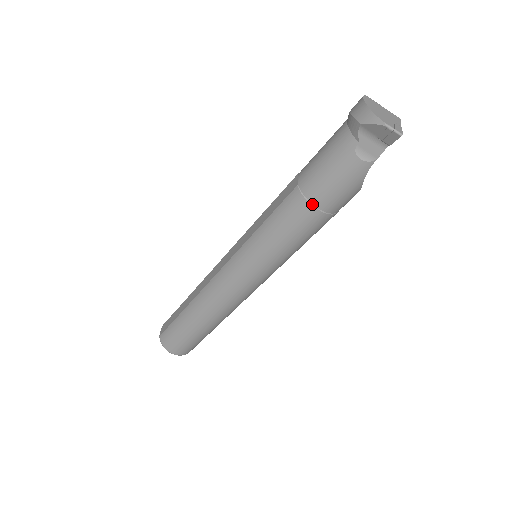
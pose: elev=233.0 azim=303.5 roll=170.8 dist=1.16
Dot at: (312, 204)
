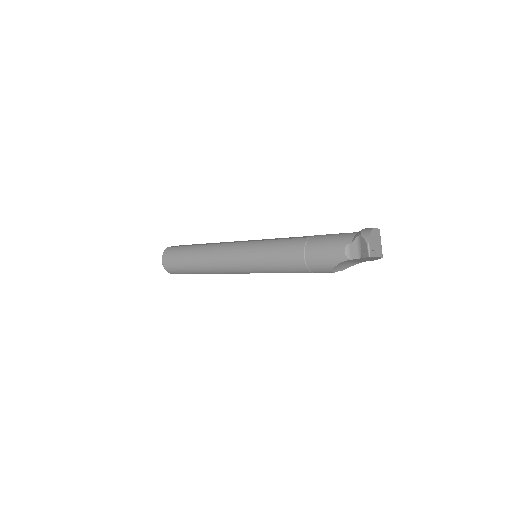
Dot at: (305, 251)
